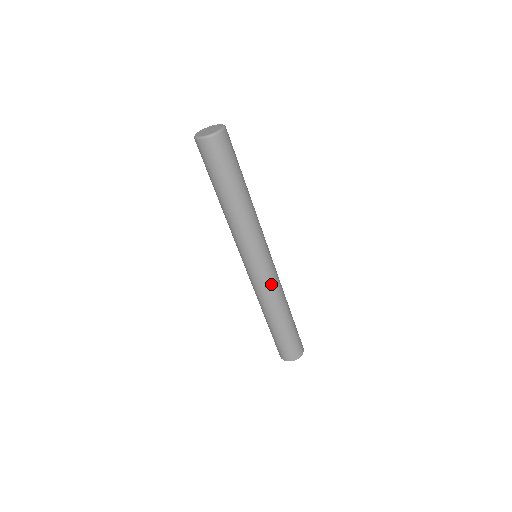
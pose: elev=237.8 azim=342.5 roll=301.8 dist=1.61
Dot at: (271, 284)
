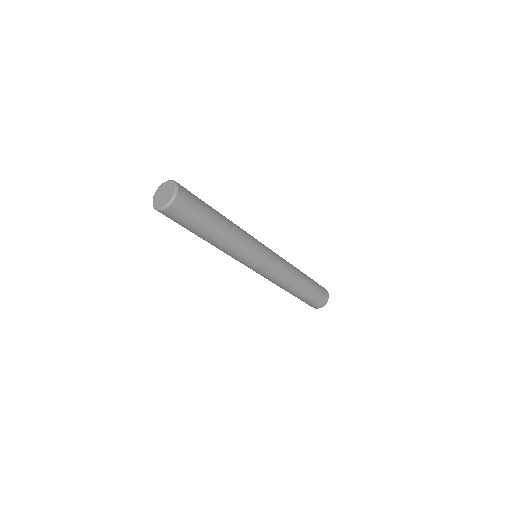
Dot at: (268, 278)
